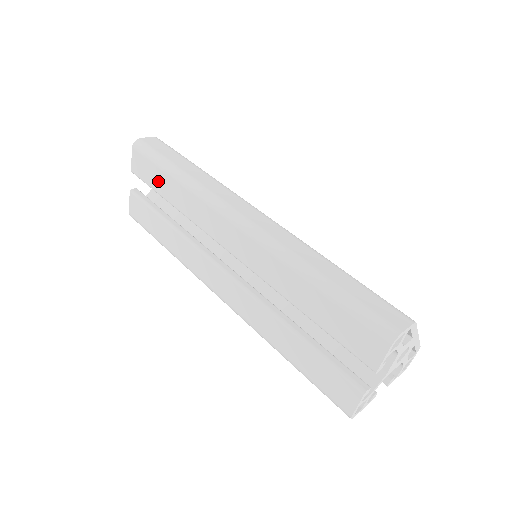
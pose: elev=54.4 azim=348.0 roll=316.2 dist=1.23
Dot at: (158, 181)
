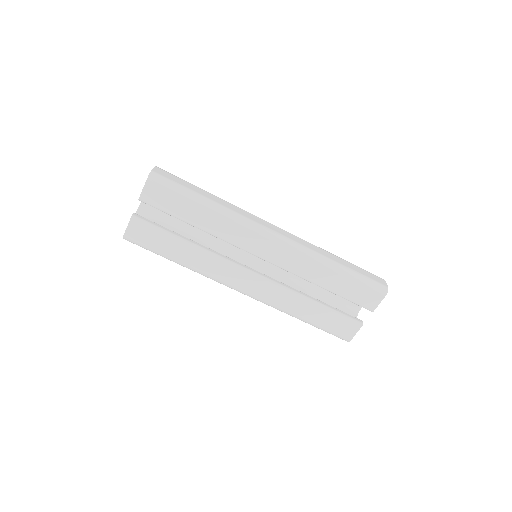
Dot at: (182, 209)
